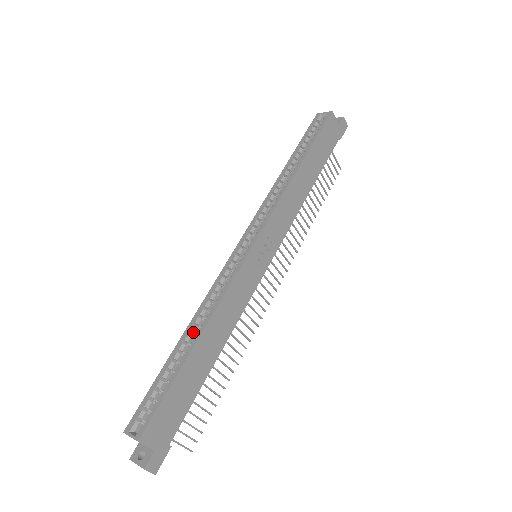
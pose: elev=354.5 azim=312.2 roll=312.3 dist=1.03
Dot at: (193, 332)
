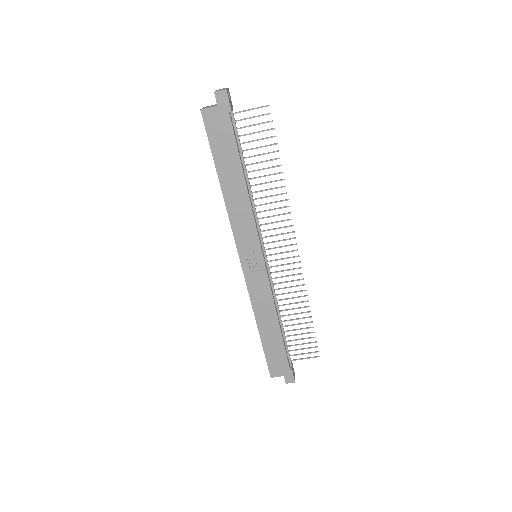
Dot at: occluded
